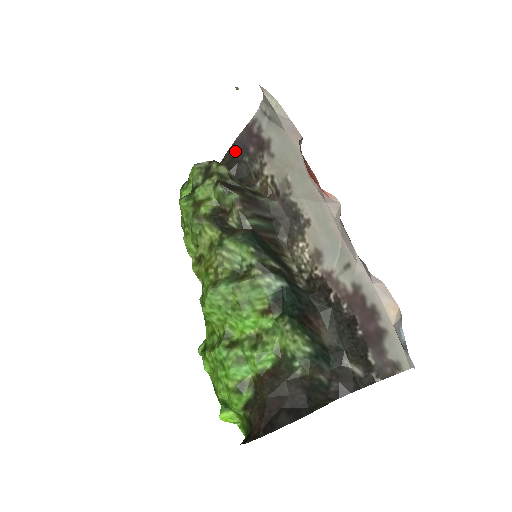
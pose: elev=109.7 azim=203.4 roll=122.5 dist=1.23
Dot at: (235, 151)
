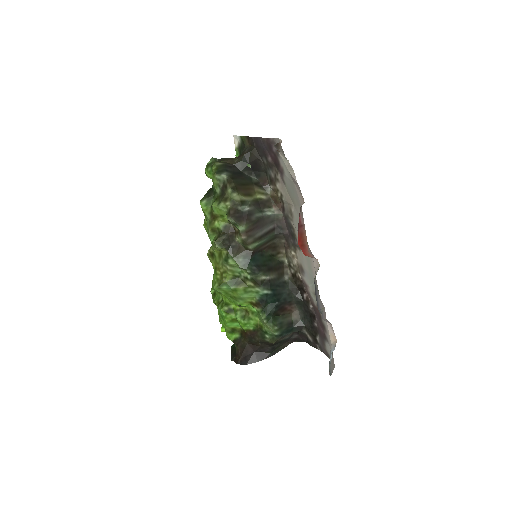
Dot at: (257, 145)
